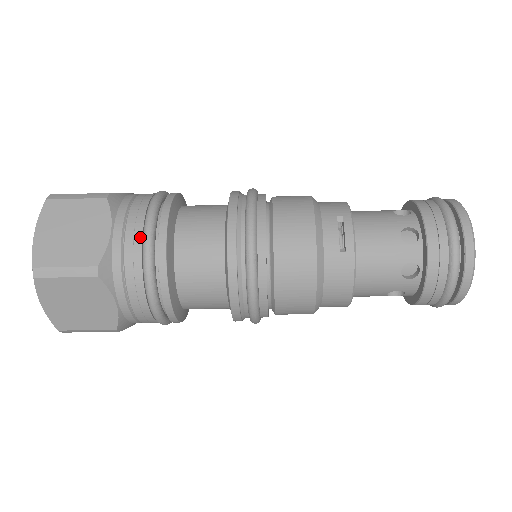
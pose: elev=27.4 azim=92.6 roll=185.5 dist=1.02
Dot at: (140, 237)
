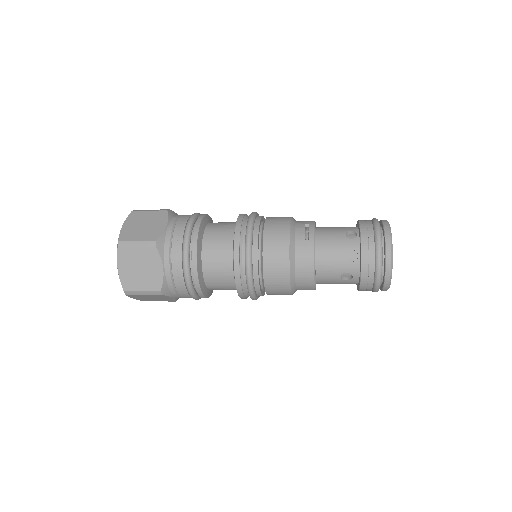
Dot at: (183, 228)
